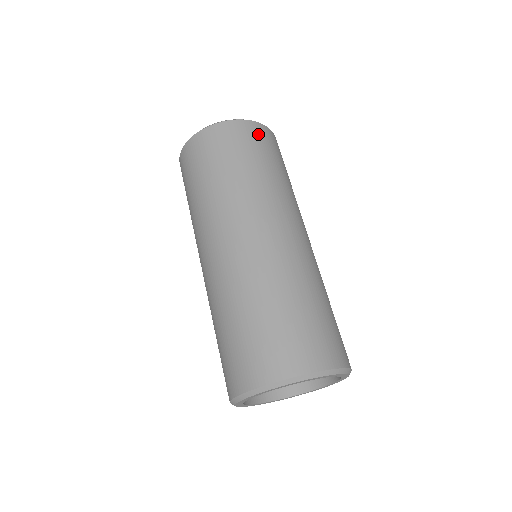
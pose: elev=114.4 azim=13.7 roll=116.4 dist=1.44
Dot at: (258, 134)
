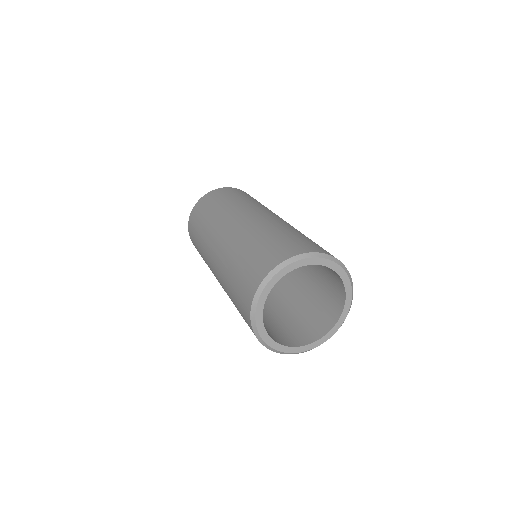
Dot at: (248, 194)
